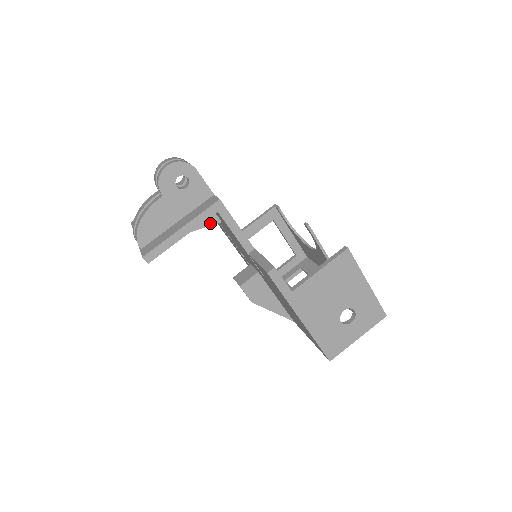
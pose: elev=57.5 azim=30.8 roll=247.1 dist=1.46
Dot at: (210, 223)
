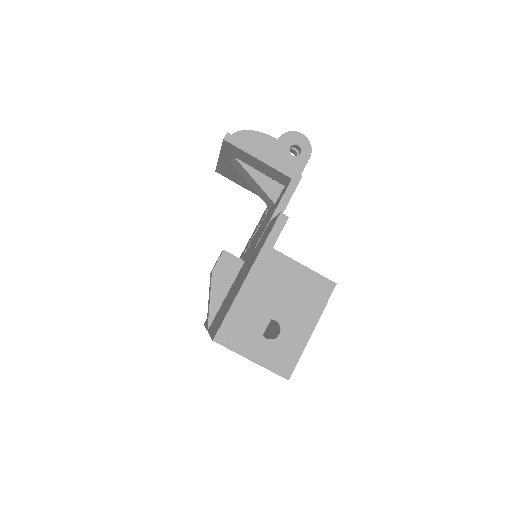
Dot at: (270, 194)
